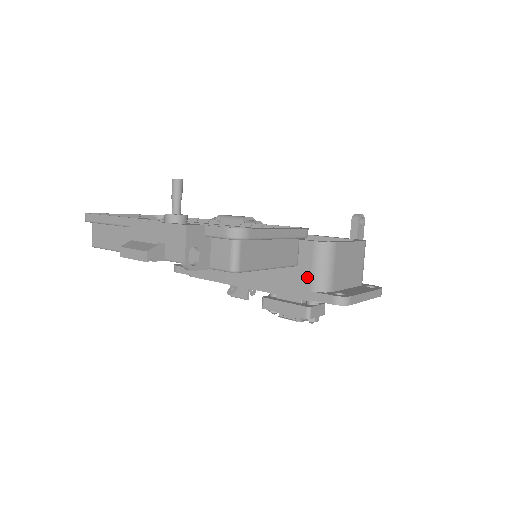
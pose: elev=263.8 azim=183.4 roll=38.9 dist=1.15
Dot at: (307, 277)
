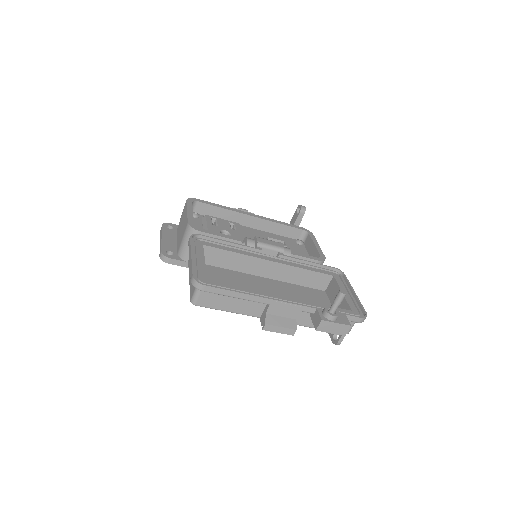
Dot at: occluded
